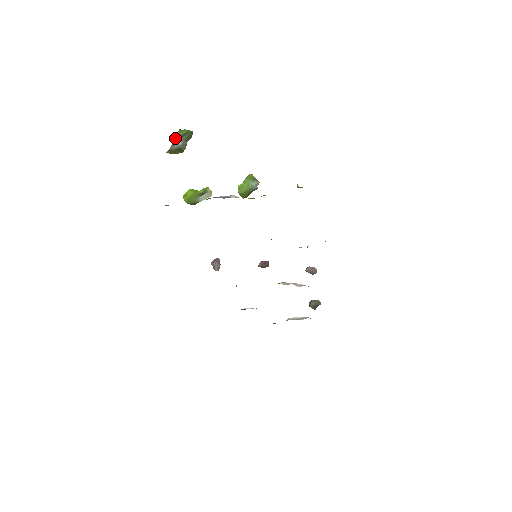
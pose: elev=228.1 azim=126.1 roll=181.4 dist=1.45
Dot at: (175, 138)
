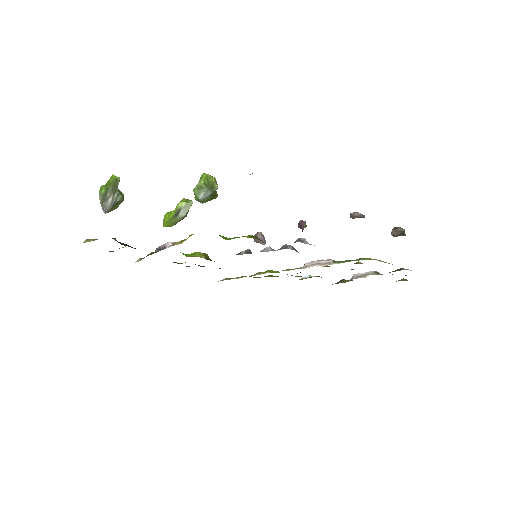
Dot at: (100, 203)
